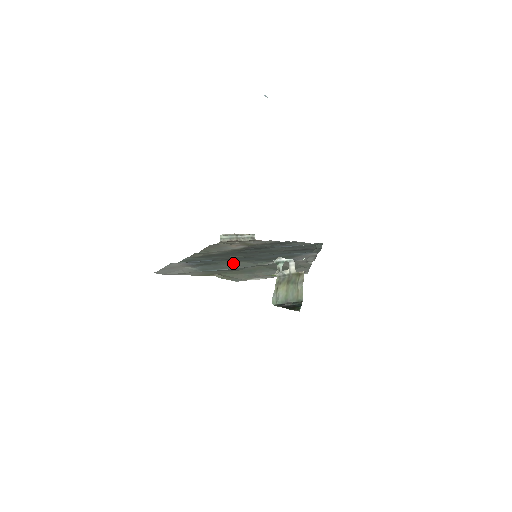
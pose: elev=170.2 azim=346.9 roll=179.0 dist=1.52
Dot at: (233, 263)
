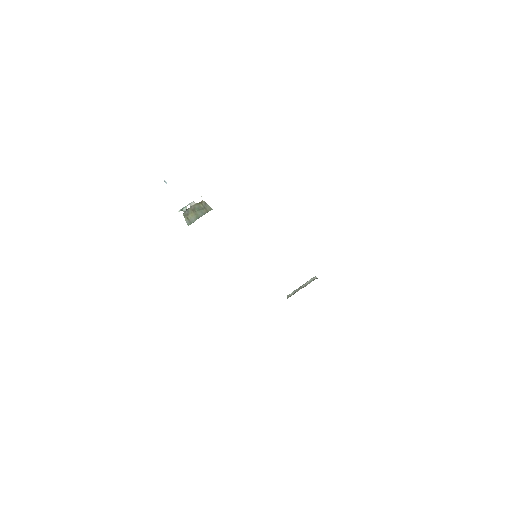
Dot at: occluded
